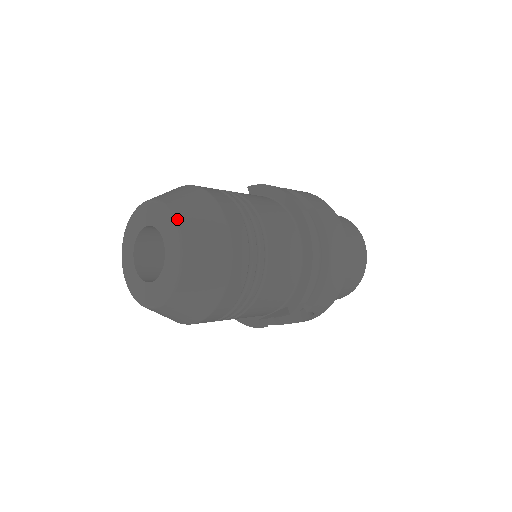
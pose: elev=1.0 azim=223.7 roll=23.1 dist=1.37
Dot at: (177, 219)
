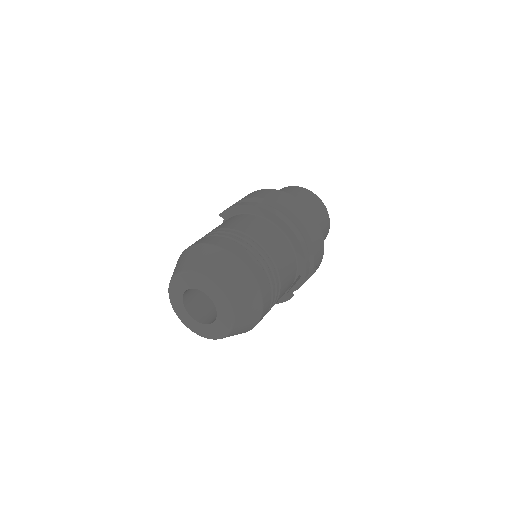
Dot at: (205, 275)
